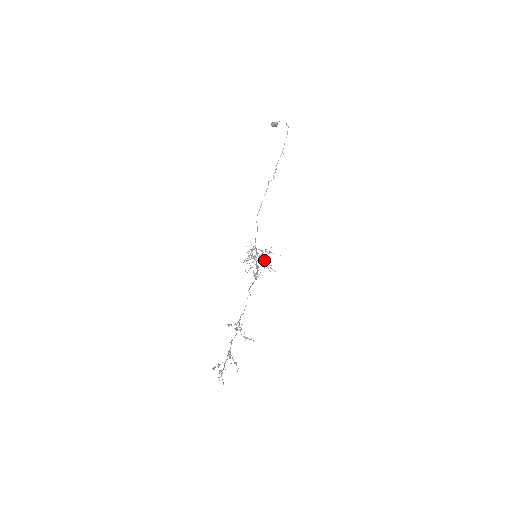
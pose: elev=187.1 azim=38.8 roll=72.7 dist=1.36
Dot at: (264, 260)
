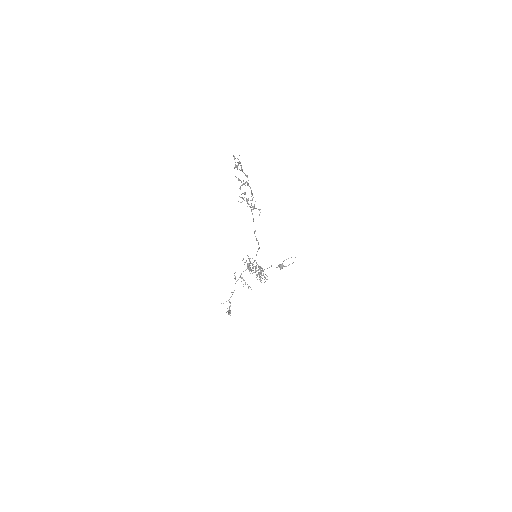
Dot at: (258, 272)
